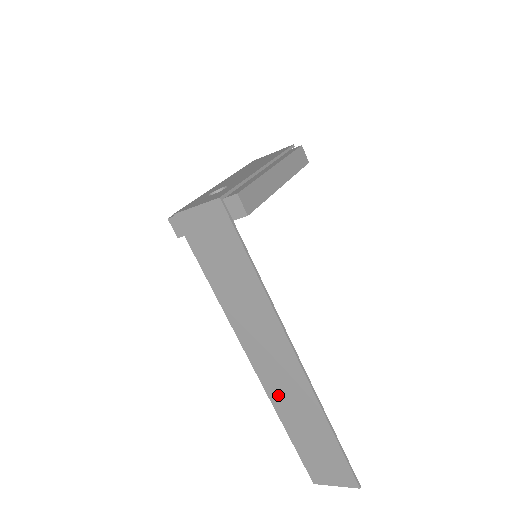
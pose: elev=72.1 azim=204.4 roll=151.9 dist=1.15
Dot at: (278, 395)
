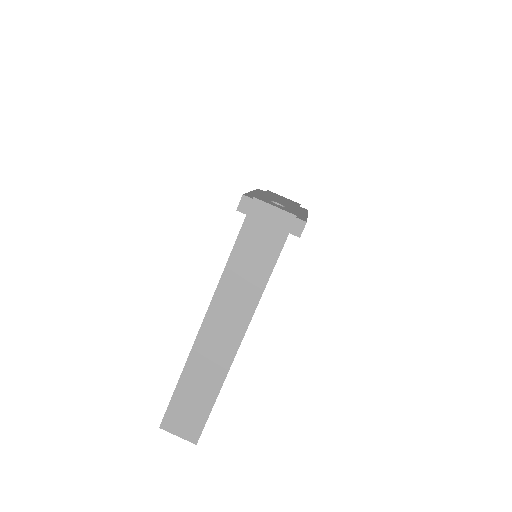
Dot at: (201, 352)
